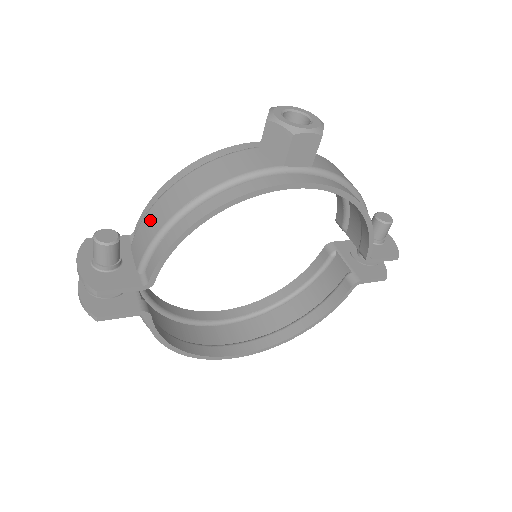
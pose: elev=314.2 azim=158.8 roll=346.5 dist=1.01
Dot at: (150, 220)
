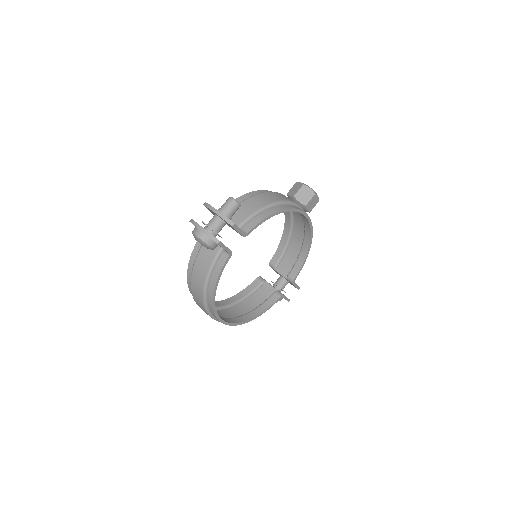
Dot at: (247, 205)
